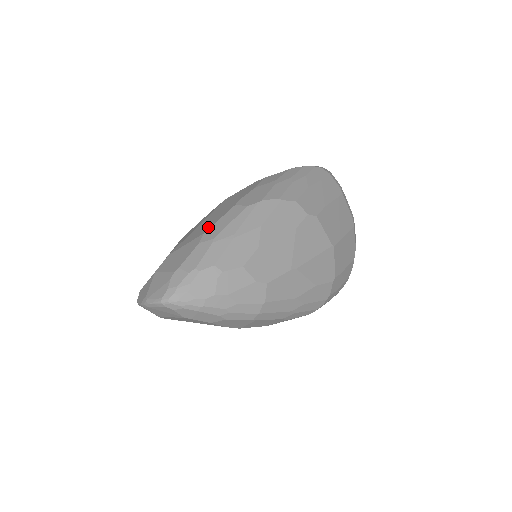
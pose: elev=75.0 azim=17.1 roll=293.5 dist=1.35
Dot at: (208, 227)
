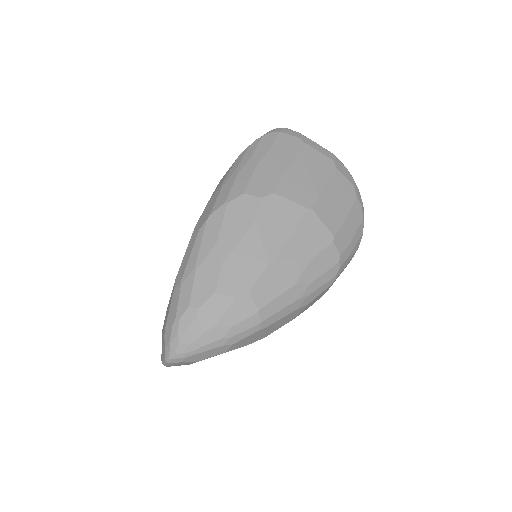
Dot at: (179, 268)
